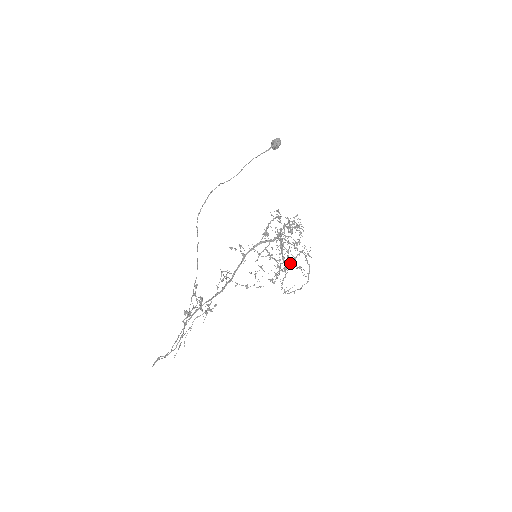
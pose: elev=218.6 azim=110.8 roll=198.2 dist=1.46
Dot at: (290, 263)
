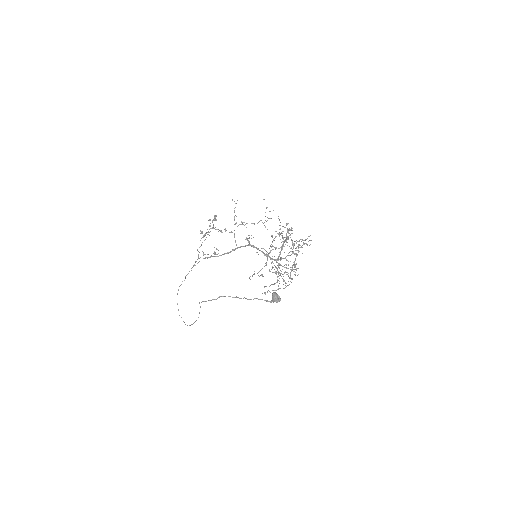
Dot at: (291, 240)
